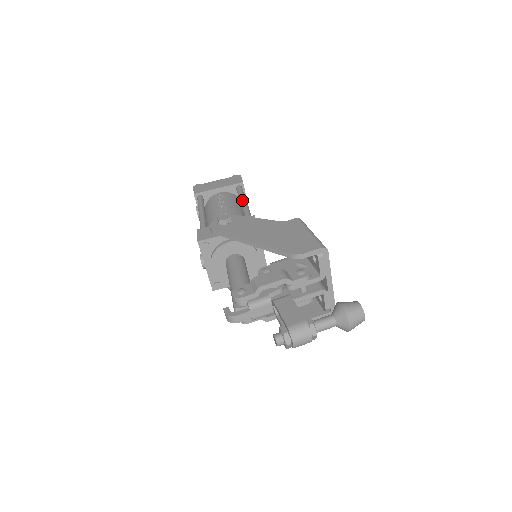
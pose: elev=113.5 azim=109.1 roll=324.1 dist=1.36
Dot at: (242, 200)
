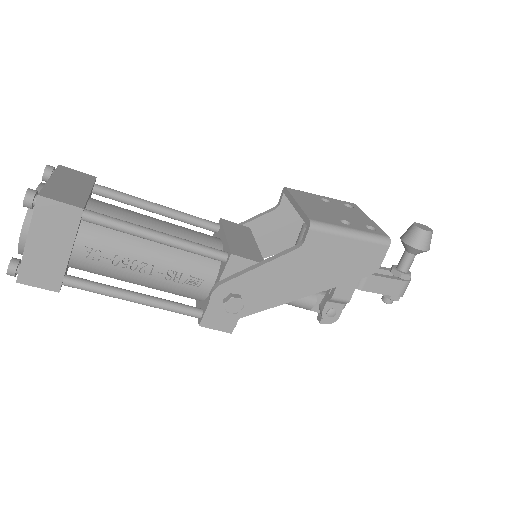
Dot at: (155, 240)
